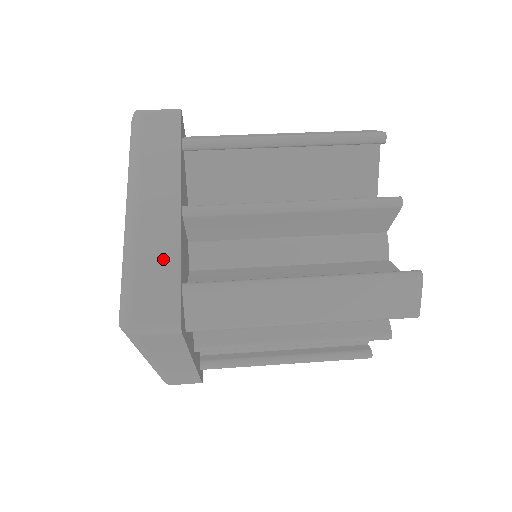
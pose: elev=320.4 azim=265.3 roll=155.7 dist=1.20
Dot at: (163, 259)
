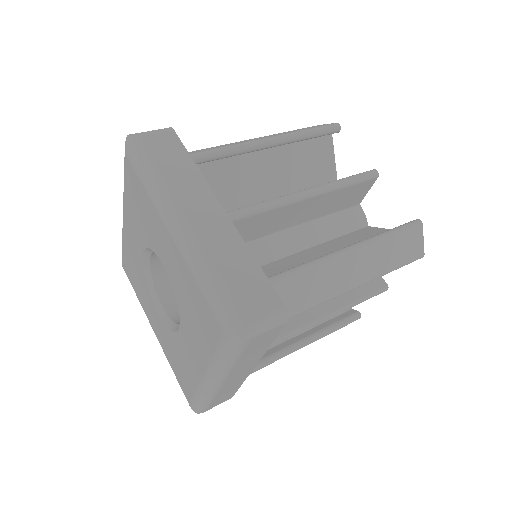
Dot at: (240, 262)
